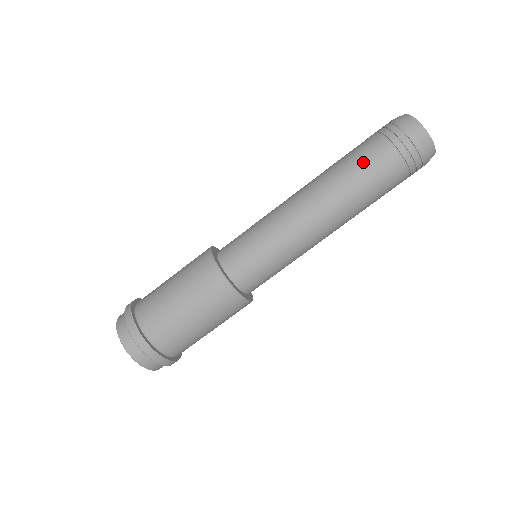
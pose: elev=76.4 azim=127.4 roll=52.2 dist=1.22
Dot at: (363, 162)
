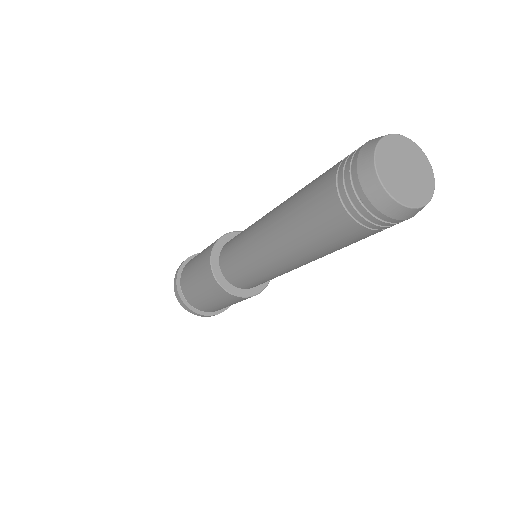
Dot at: (341, 243)
